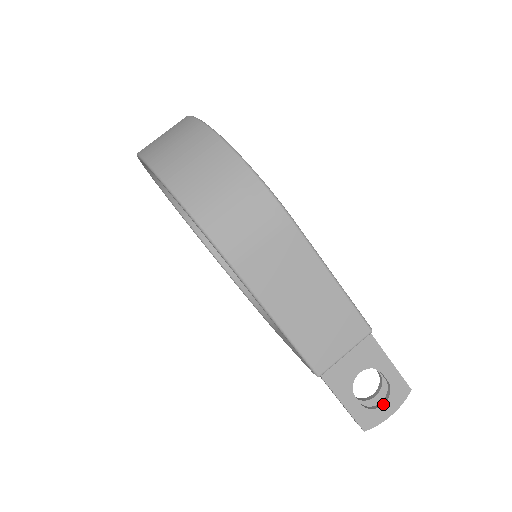
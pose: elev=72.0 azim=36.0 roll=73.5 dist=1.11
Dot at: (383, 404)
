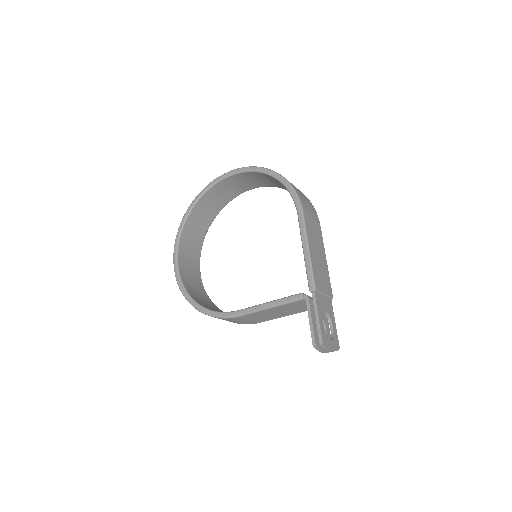
Dot at: (331, 340)
